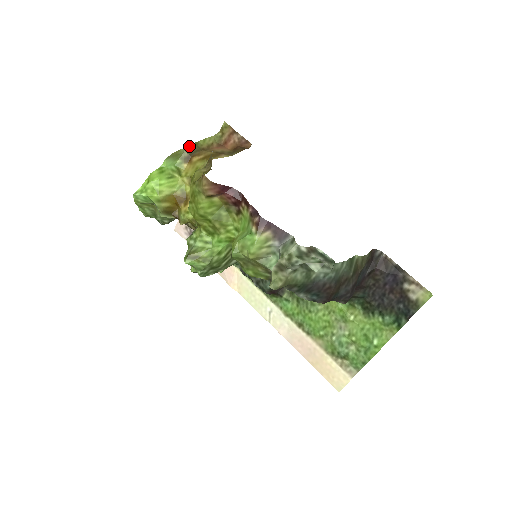
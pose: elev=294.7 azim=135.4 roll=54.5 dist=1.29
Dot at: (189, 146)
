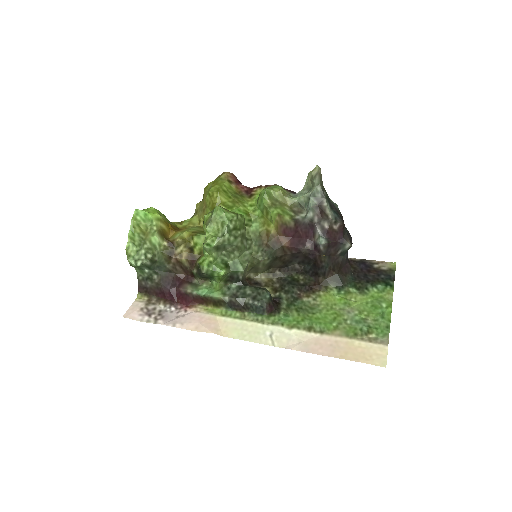
Dot at: occluded
